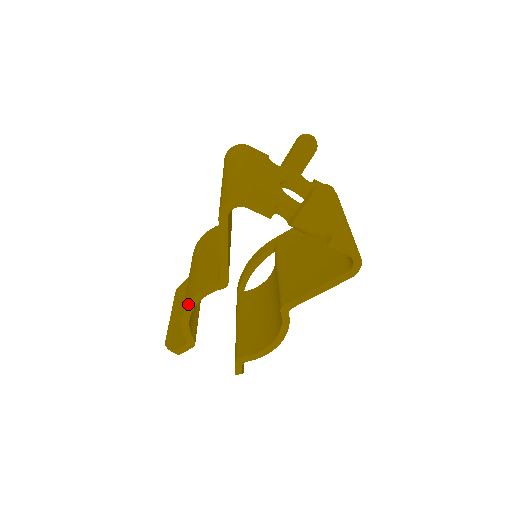
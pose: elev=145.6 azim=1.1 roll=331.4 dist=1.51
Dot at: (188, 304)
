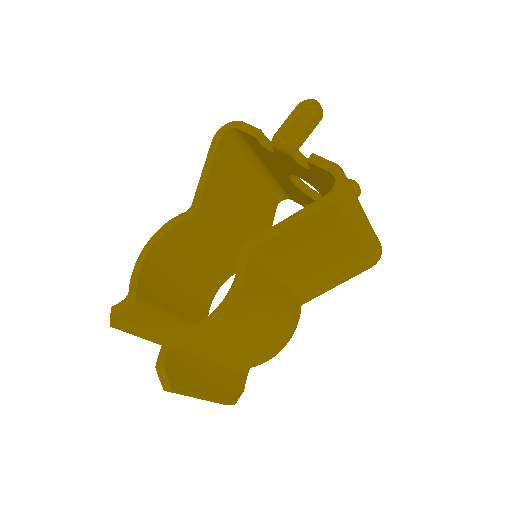
Dot at: (152, 238)
